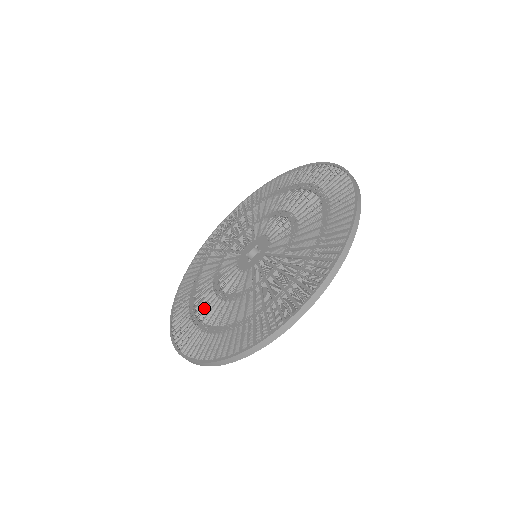
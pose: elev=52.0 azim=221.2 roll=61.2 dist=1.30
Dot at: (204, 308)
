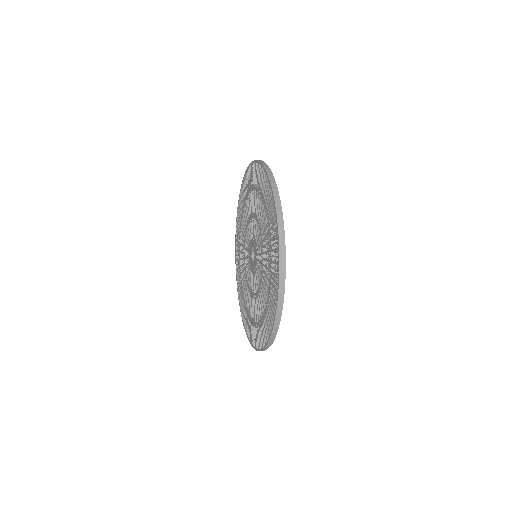
Dot at: occluded
